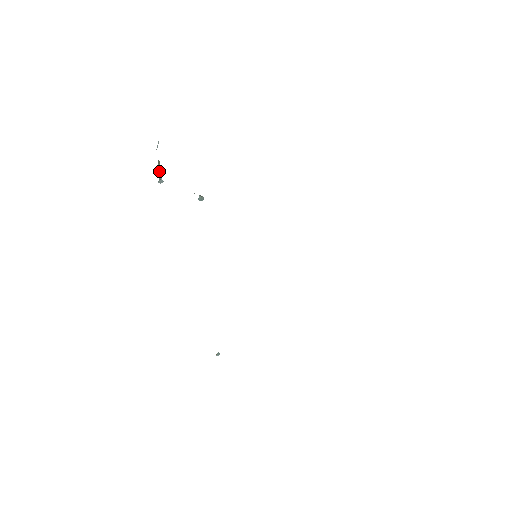
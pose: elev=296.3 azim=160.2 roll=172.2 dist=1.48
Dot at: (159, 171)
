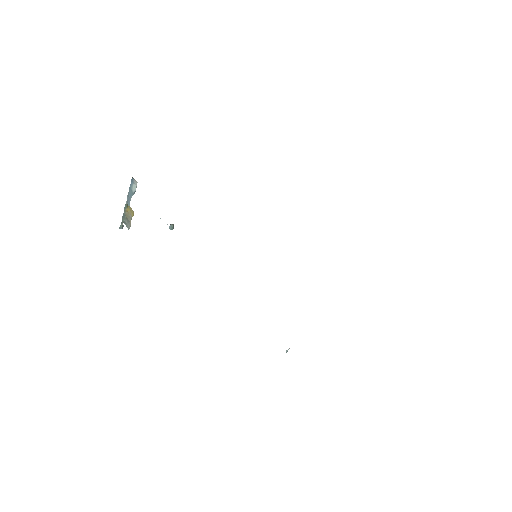
Dot at: (123, 216)
